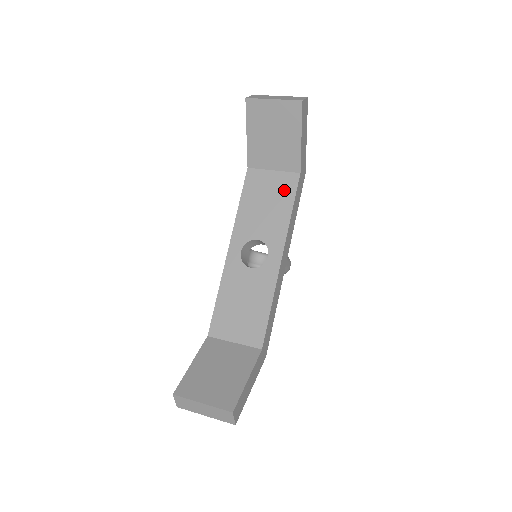
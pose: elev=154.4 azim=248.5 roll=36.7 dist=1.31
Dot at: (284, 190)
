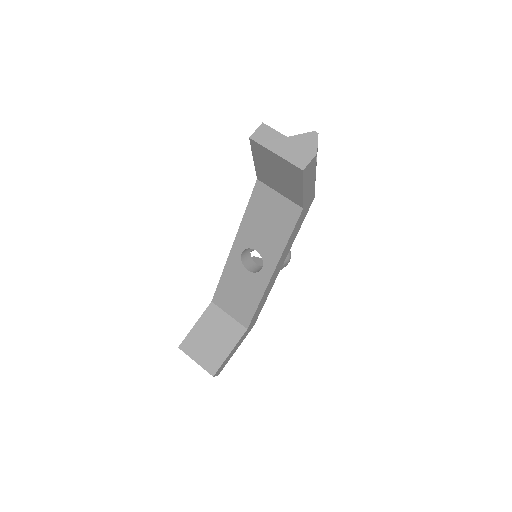
Dot at: (285, 218)
